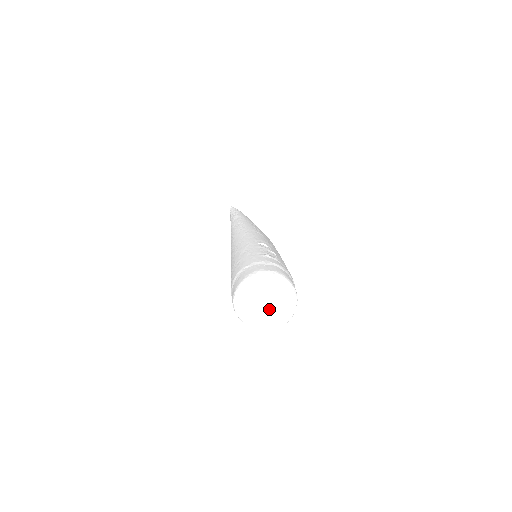
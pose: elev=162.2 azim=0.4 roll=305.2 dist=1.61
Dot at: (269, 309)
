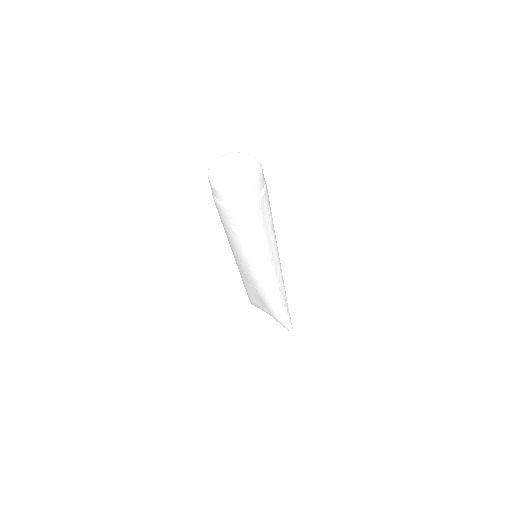
Dot at: (237, 172)
